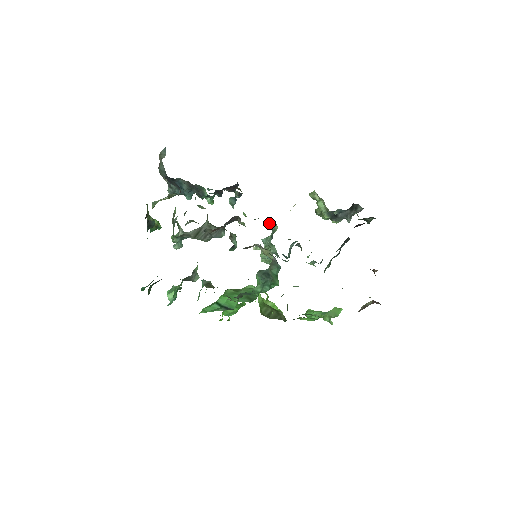
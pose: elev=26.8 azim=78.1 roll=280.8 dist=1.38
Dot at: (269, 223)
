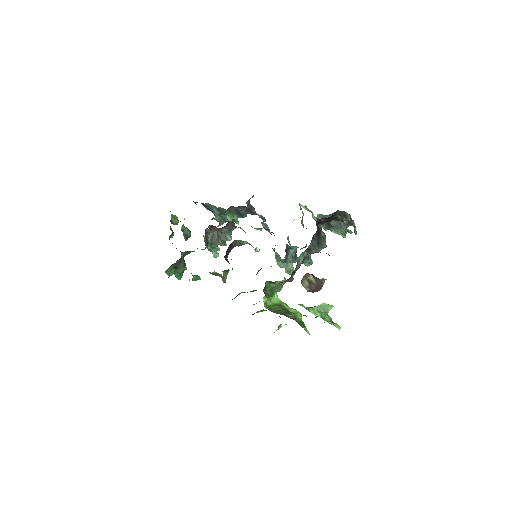
Dot at: occluded
